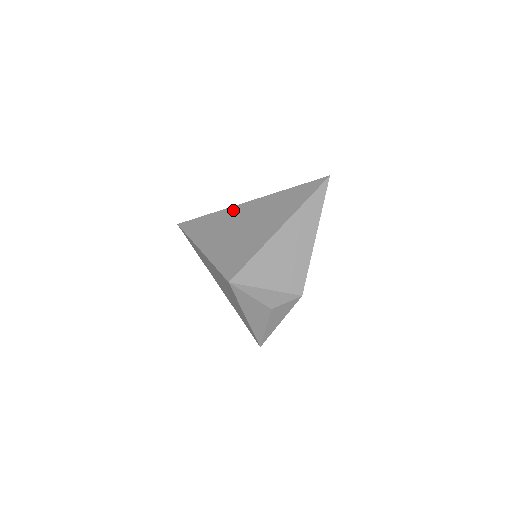
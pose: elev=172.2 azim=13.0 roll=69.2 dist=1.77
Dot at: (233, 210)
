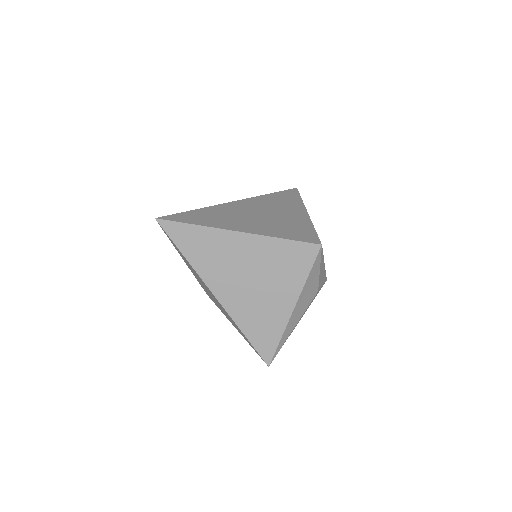
Dot at: (229, 205)
